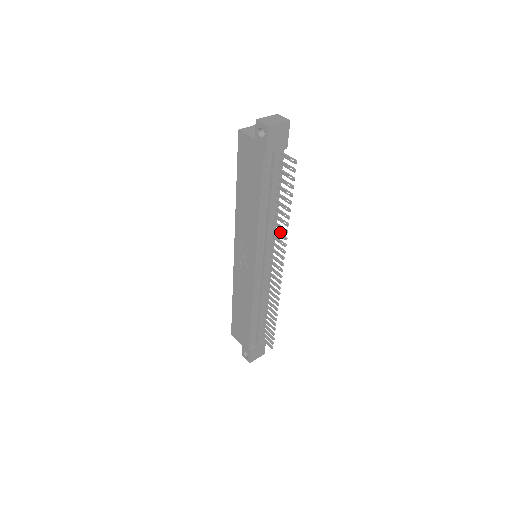
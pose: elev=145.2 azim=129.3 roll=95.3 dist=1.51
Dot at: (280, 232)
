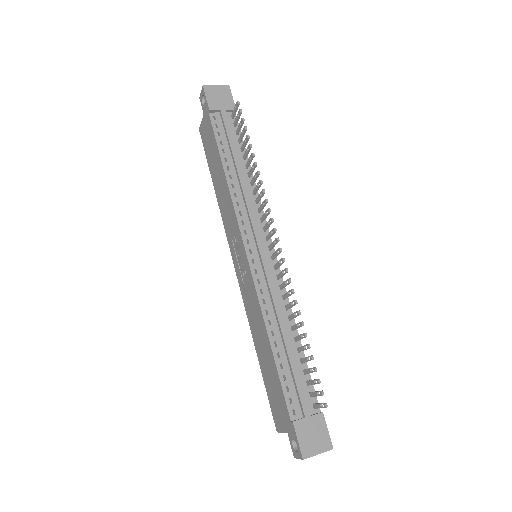
Dot at: (260, 195)
